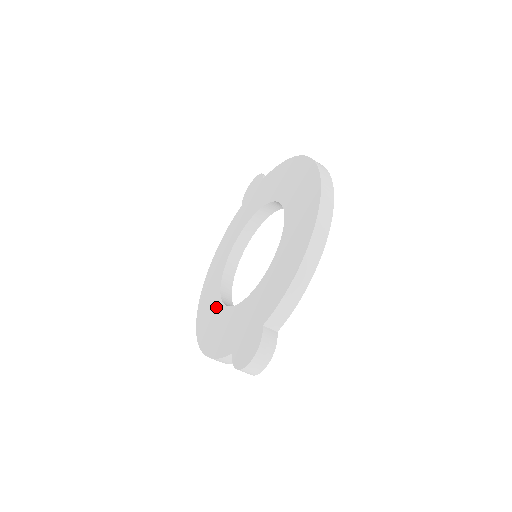
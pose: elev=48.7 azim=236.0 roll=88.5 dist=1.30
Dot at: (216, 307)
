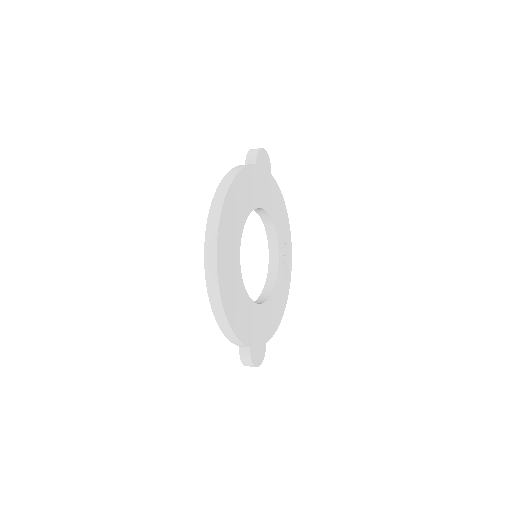
Dot at: occluded
